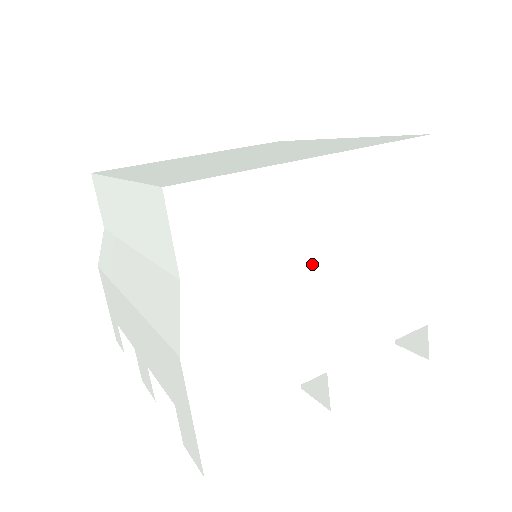
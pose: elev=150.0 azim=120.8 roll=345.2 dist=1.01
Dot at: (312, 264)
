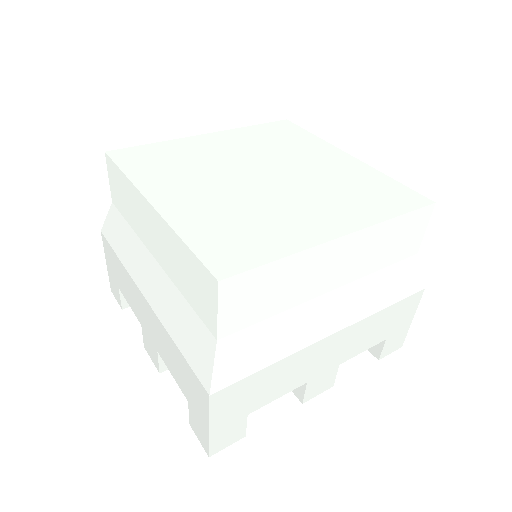
Dot at: (316, 314)
